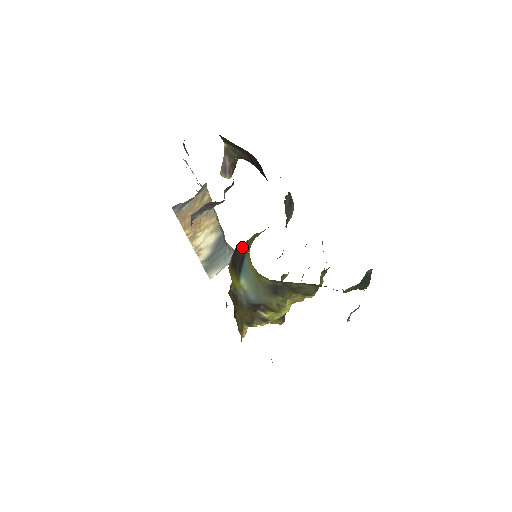
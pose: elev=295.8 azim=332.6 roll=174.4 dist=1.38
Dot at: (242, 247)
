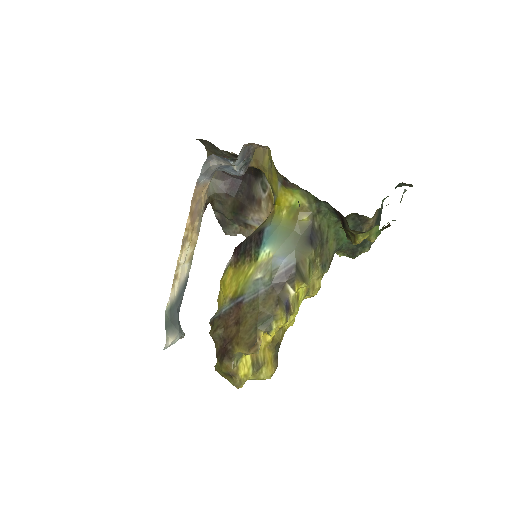
Dot at: (250, 235)
